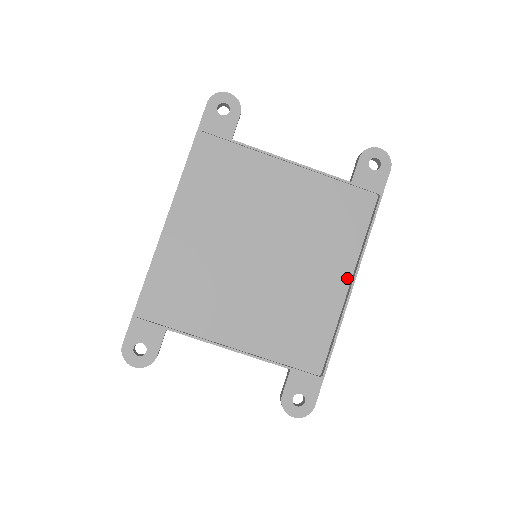
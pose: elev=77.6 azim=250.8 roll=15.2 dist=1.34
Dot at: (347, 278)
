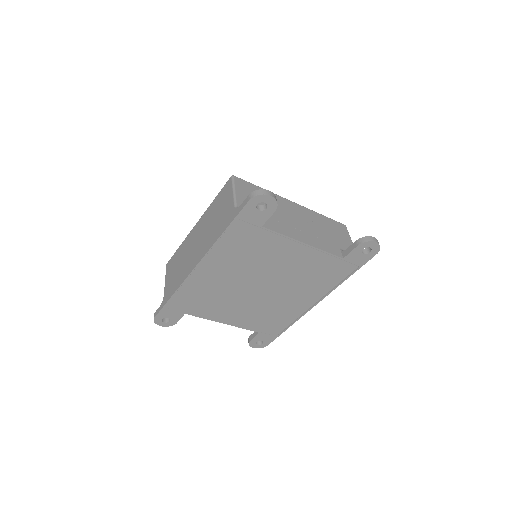
Dot at: (314, 302)
